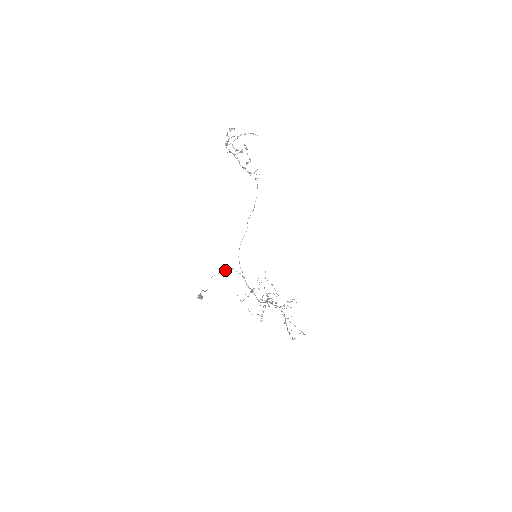
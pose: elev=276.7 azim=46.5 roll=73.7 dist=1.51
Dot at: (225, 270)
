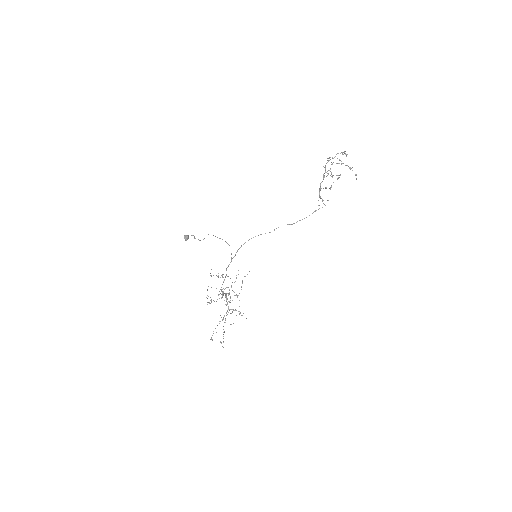
Dot at: (225, 241)
